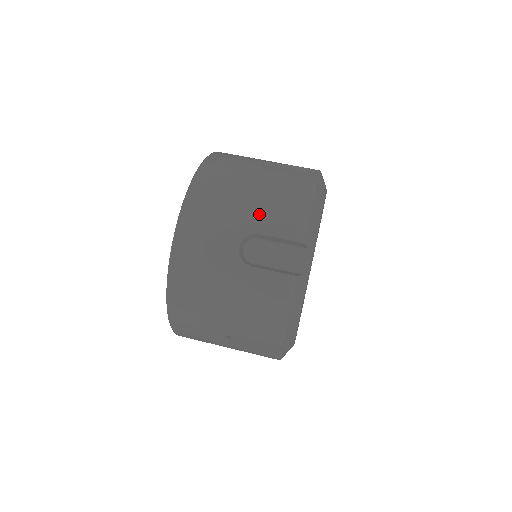
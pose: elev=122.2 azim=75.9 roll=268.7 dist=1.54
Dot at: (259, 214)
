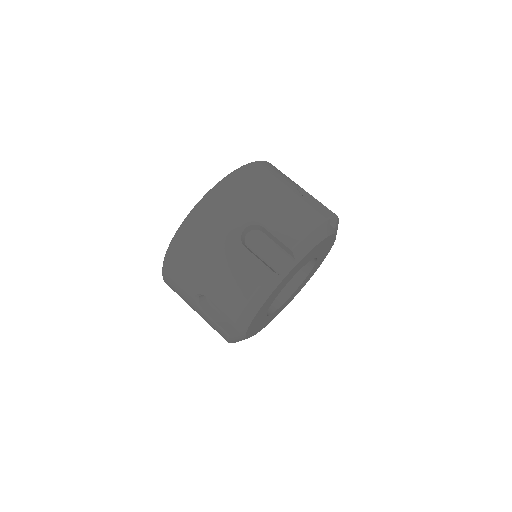
Dot at: (212, 287)
